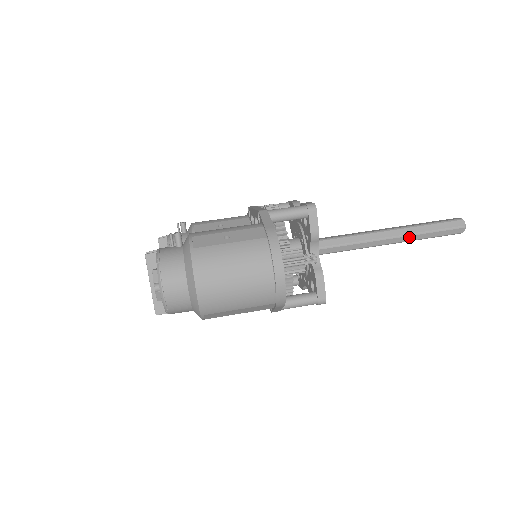
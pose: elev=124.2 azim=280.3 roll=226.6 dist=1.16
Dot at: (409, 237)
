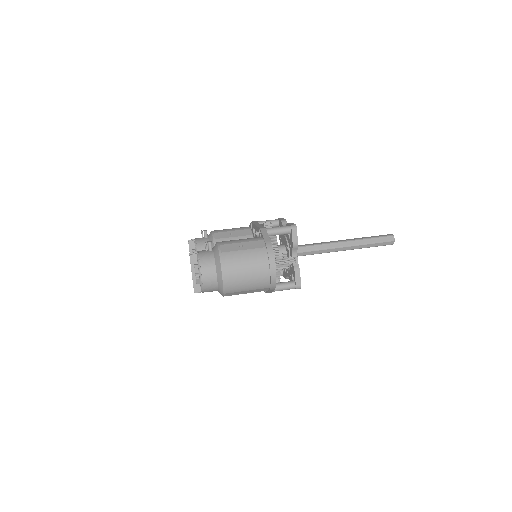
Dot at: (357, 246)
